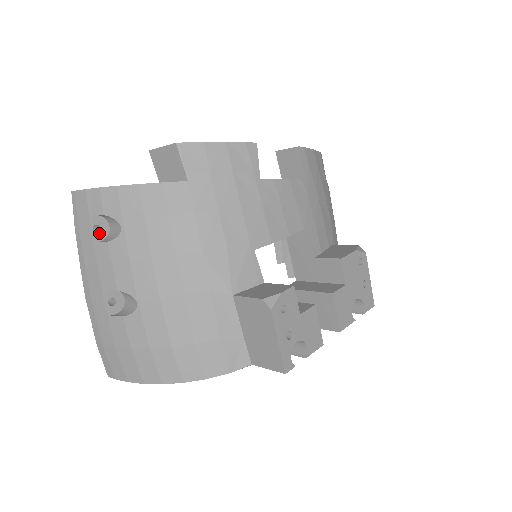
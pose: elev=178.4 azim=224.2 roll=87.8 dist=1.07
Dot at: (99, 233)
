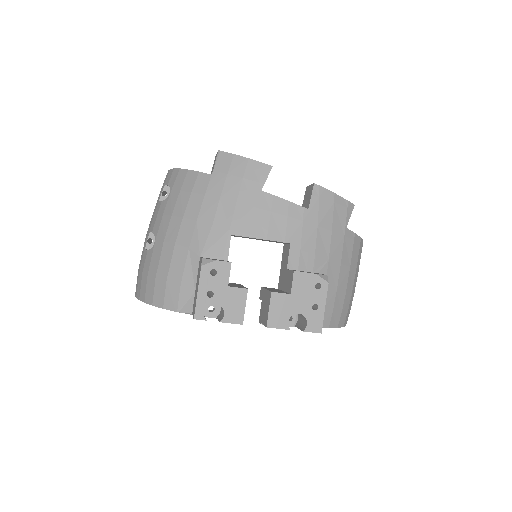
Dot at: (164, 197)
